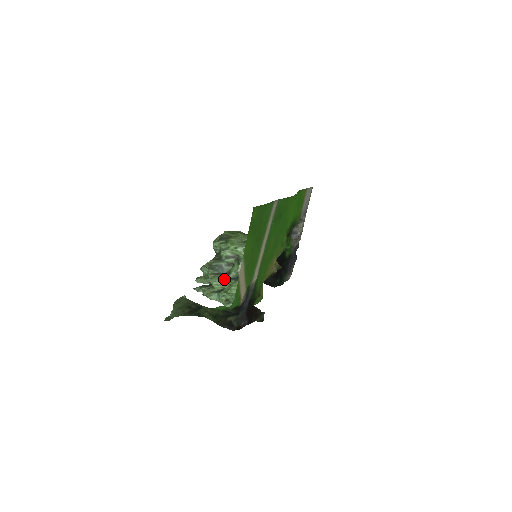
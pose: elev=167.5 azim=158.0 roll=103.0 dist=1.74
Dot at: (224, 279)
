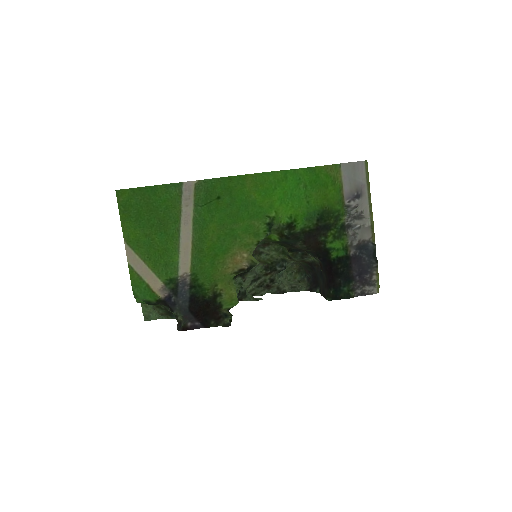
Dot at: occluded
